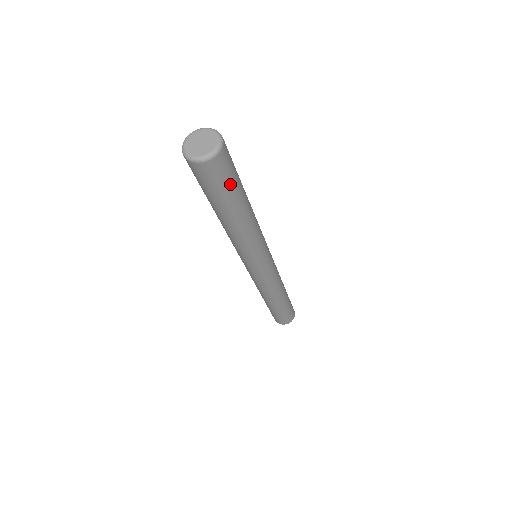
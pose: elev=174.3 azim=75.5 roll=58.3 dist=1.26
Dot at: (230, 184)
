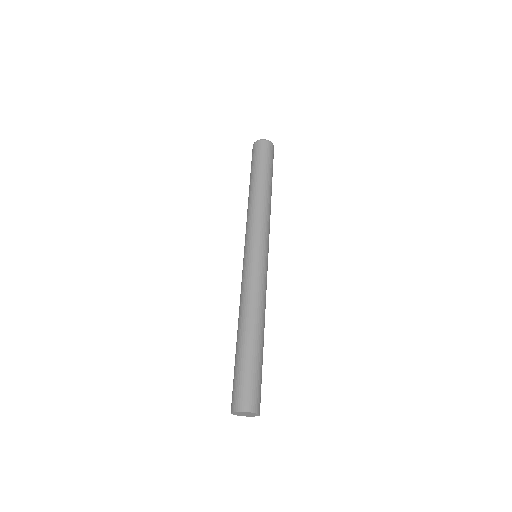
Dot at: (272, 164)
